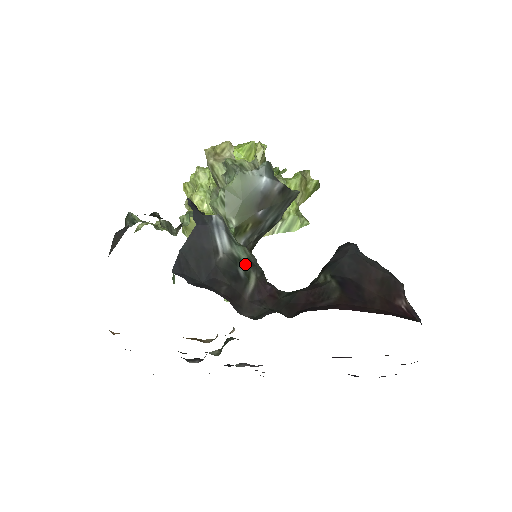
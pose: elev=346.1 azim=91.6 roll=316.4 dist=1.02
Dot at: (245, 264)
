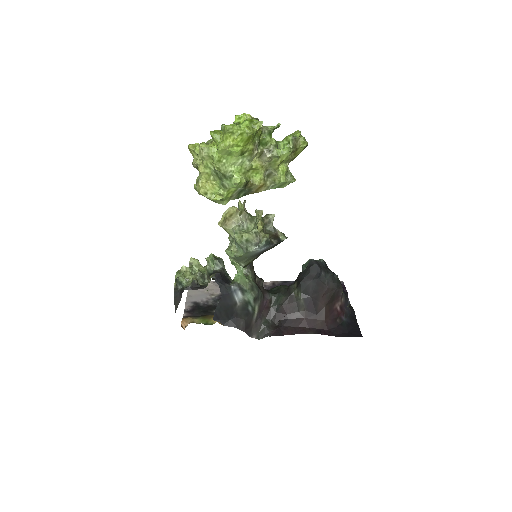
Dot at: (252, 303)
